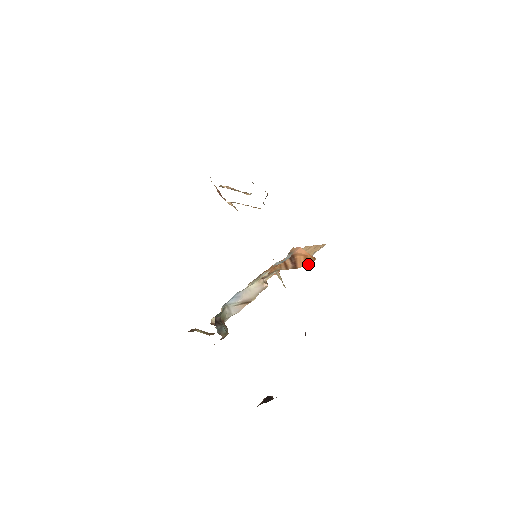
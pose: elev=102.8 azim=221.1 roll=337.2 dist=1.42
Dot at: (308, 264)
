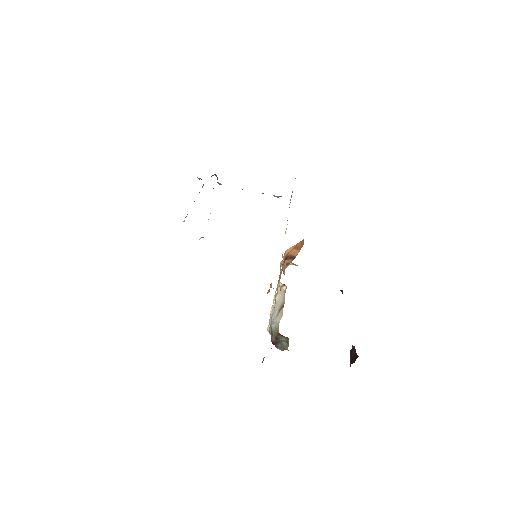
Dot at: (301, 247)
